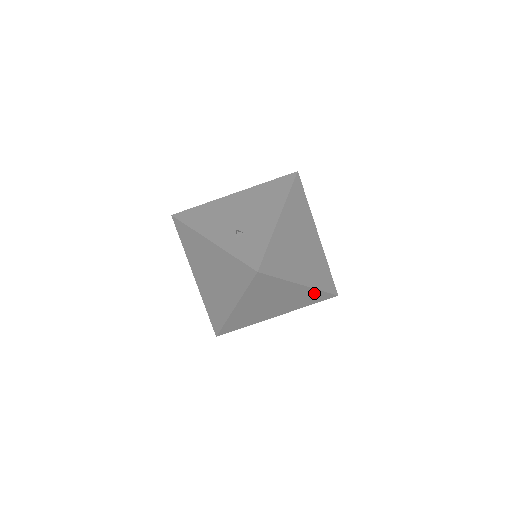
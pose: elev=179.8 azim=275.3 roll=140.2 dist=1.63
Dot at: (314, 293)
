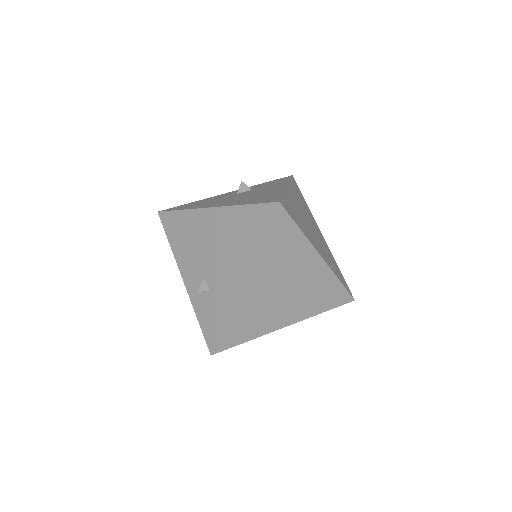
Dot at: occluded
